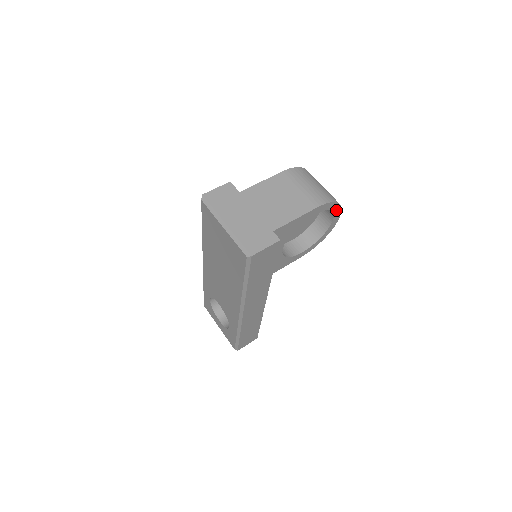
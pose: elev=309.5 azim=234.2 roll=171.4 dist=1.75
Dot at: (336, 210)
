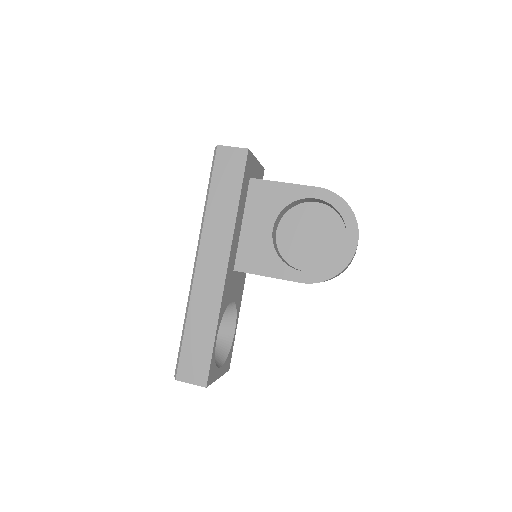
Dot at: (349, 221)
